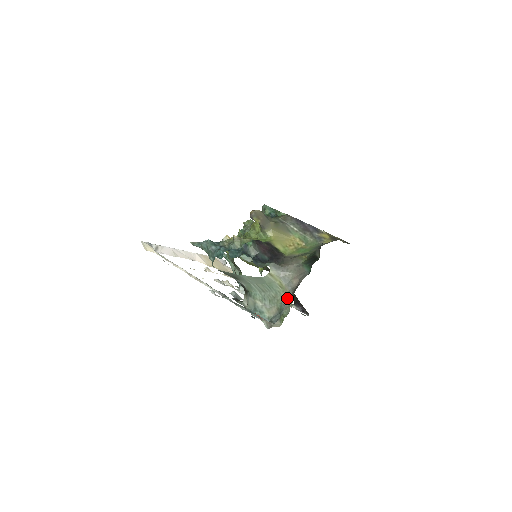
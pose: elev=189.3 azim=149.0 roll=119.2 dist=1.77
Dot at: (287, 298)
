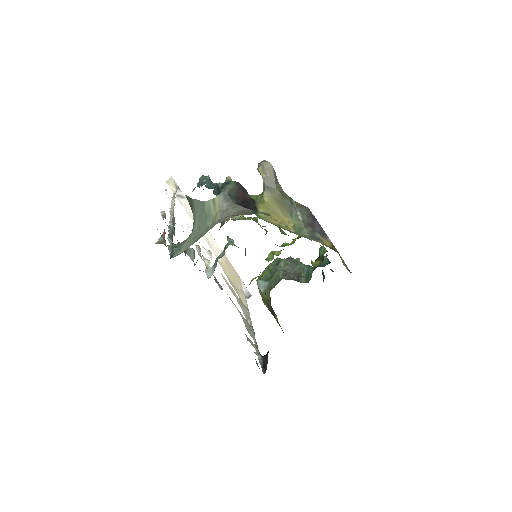
Dot at: occluded
